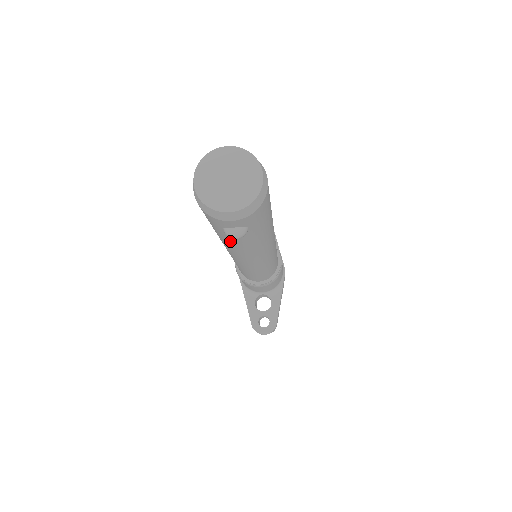
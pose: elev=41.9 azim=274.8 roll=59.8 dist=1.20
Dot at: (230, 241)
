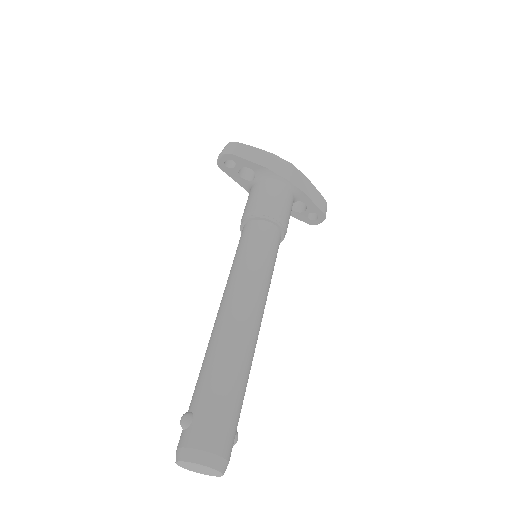
Dot at: occluded
